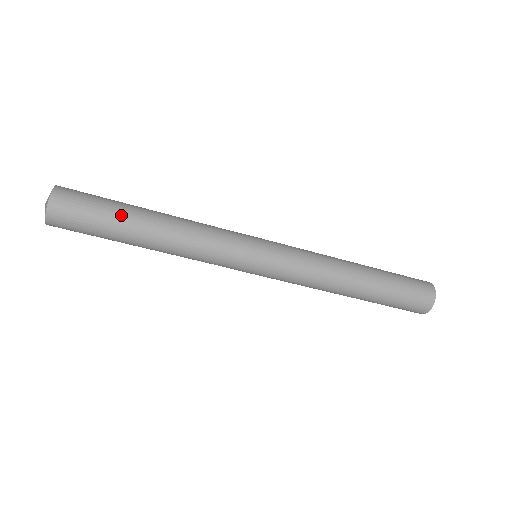
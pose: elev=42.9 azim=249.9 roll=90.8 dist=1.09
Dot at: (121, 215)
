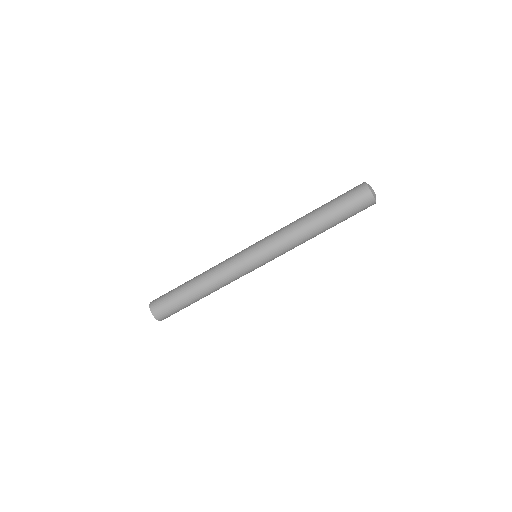
Dot at: (180, 286)
